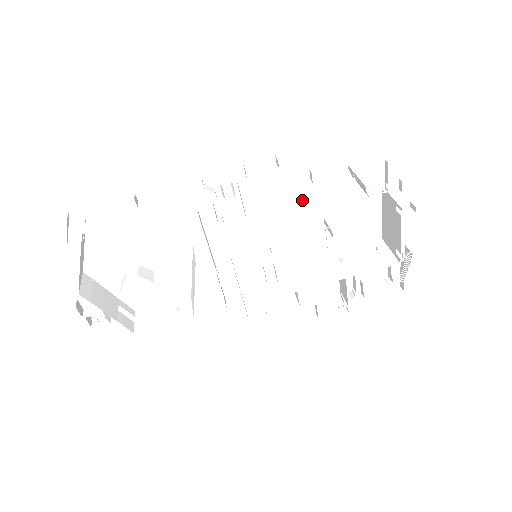
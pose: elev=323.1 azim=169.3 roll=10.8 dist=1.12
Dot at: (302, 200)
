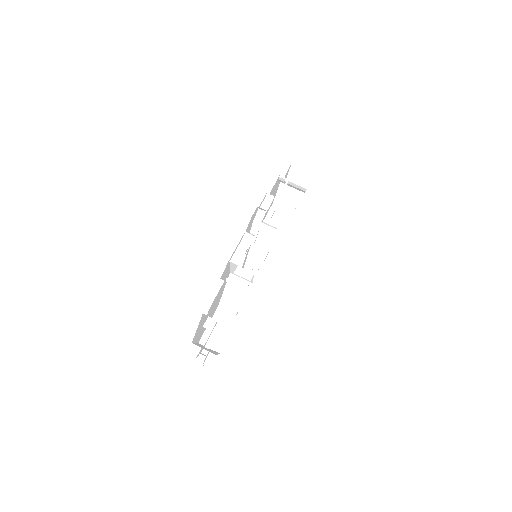
Dot at: occluded
